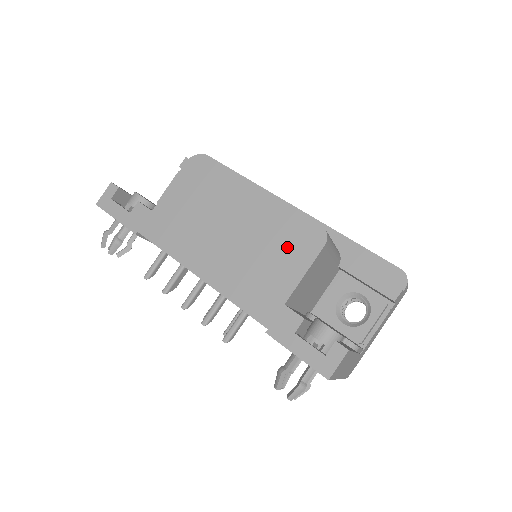
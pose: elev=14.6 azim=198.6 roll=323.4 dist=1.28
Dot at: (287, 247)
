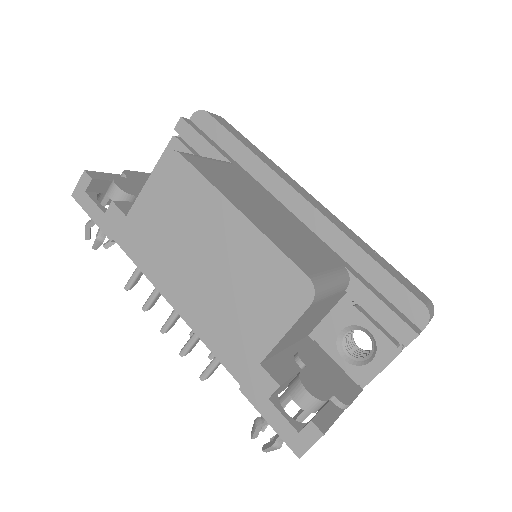
Dot at: (267, 297)
